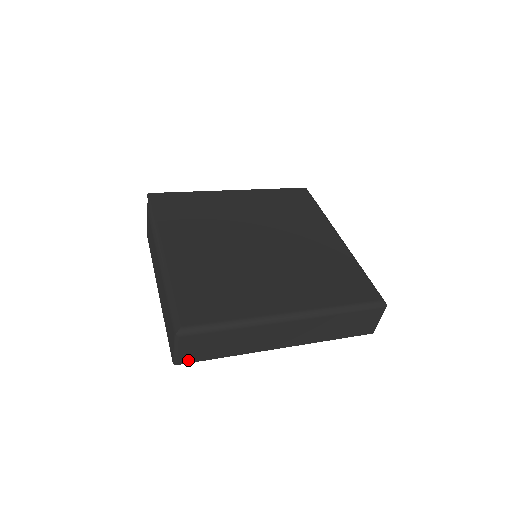
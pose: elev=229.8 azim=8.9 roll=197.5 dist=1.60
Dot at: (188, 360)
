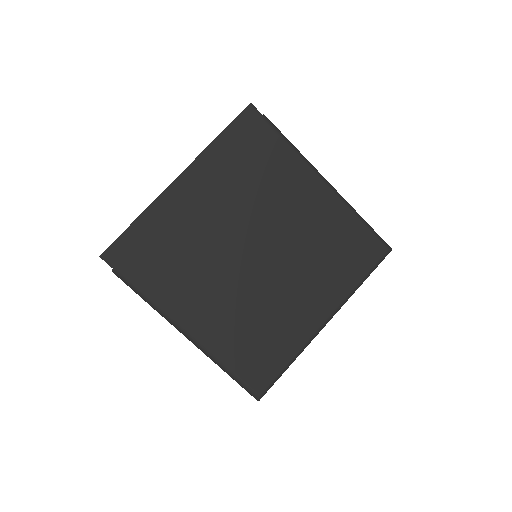
Dot at: occluded
